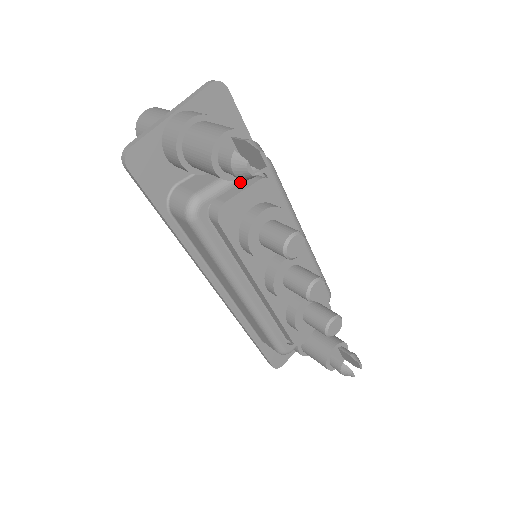
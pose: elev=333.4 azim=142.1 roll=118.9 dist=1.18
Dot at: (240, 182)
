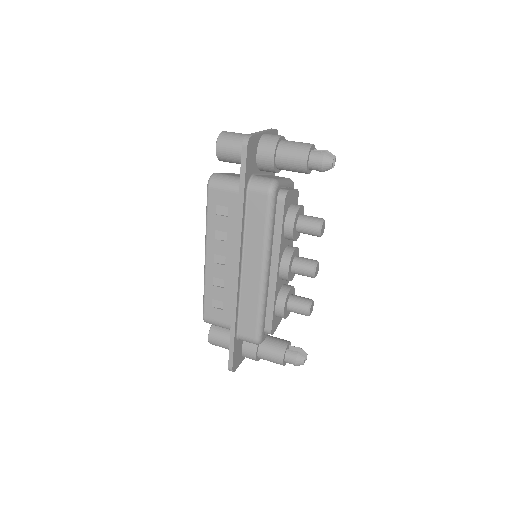
Dot at: (288, 186)
